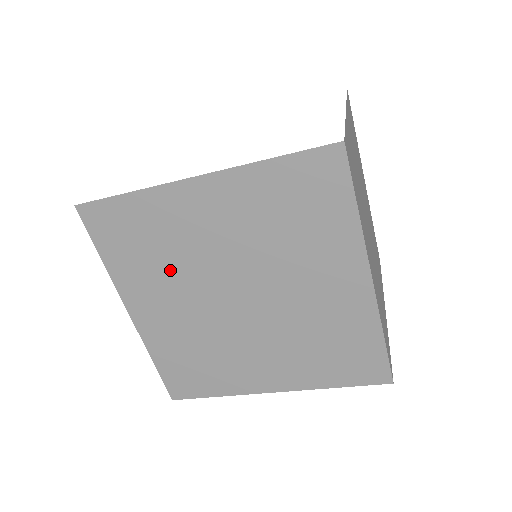
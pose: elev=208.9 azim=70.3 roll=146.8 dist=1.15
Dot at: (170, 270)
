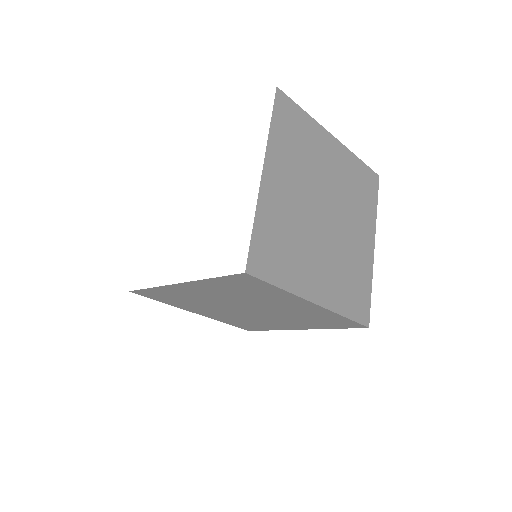
Dot at: (200, 304)
